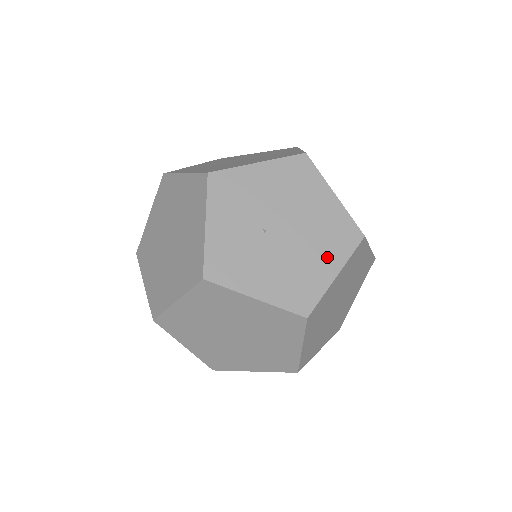
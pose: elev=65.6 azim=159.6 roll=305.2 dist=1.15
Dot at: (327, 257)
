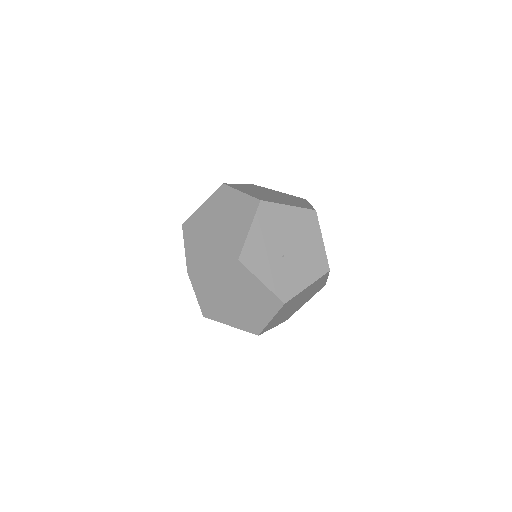
Dot at: (313, 237)
